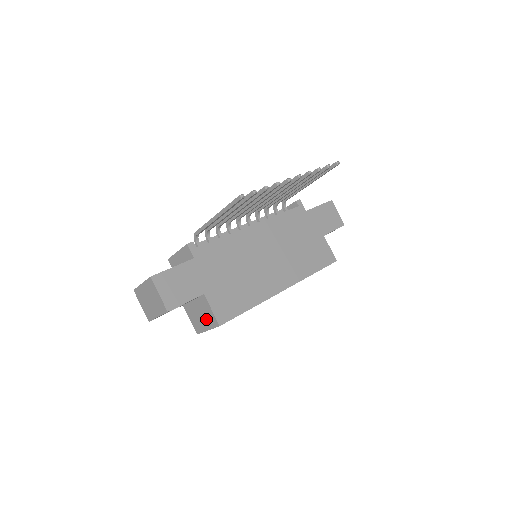
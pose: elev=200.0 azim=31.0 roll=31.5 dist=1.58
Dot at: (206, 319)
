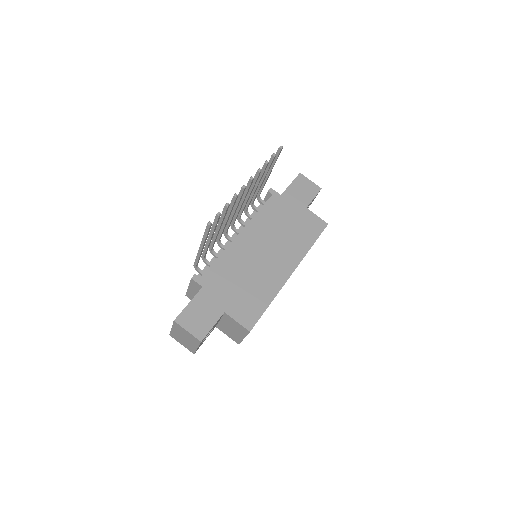
Dot at: (237, 330)
